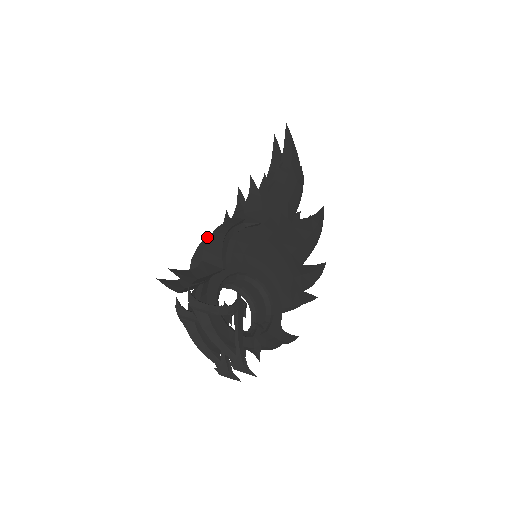
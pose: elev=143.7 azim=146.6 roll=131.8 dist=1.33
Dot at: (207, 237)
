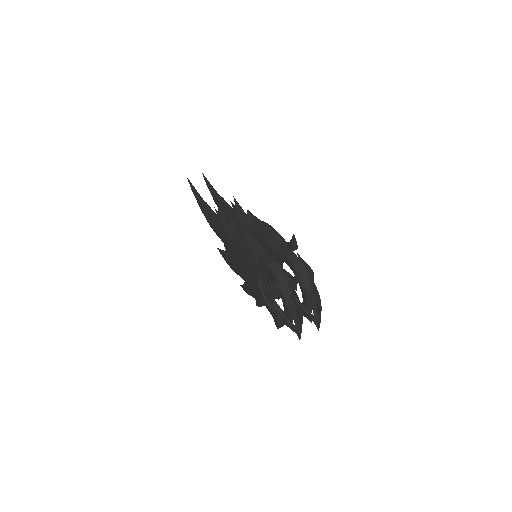
Dot at: (246, 229)
